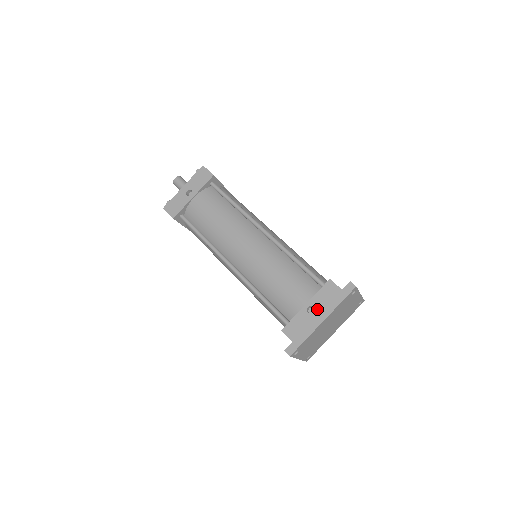
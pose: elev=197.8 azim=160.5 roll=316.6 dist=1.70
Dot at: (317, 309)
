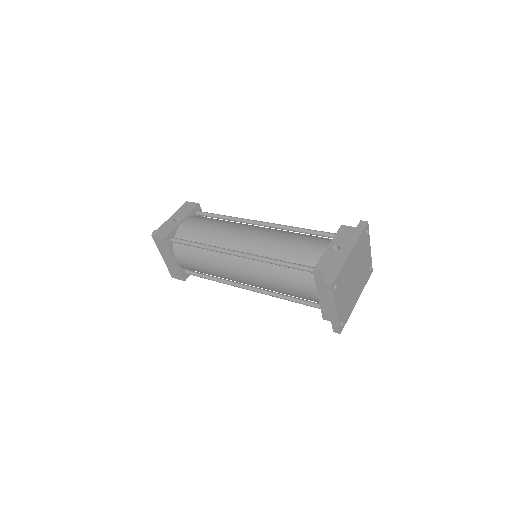
Dot at: (341, 245)
